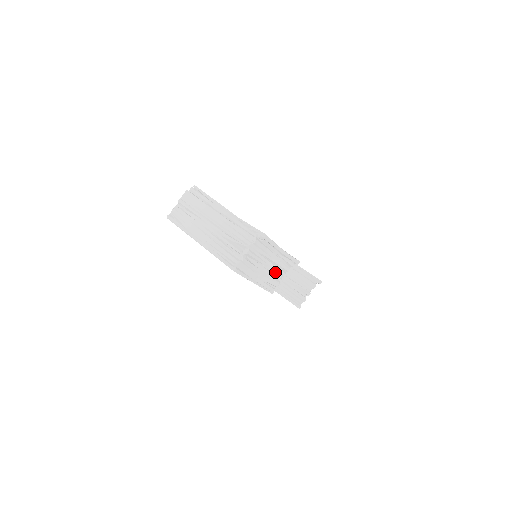
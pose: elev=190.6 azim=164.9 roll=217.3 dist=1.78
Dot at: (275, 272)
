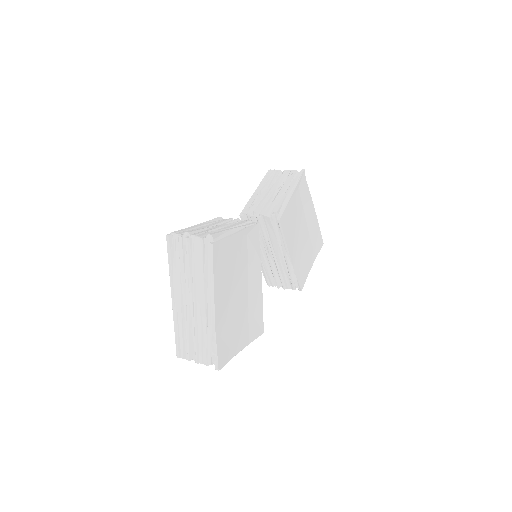
Dot at: occluded
